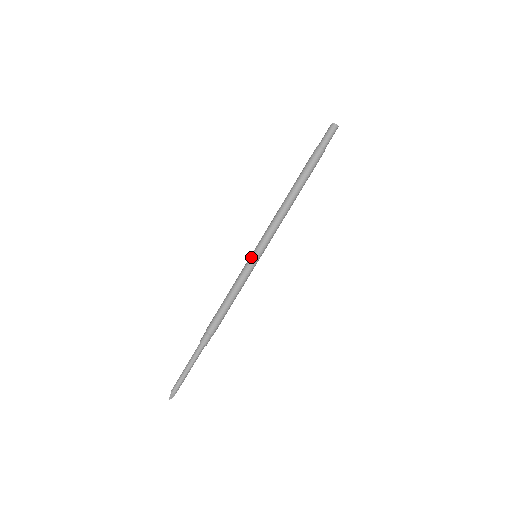
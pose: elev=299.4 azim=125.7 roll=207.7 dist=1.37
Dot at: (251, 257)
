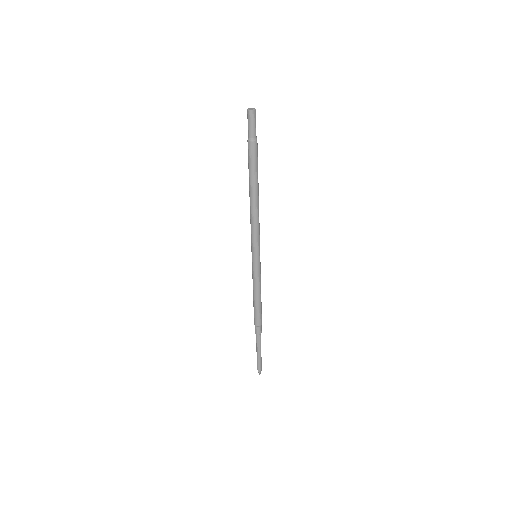
Dot at: (254, 261)
